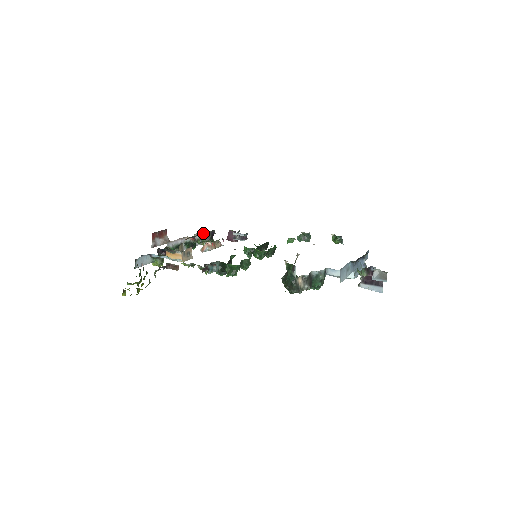
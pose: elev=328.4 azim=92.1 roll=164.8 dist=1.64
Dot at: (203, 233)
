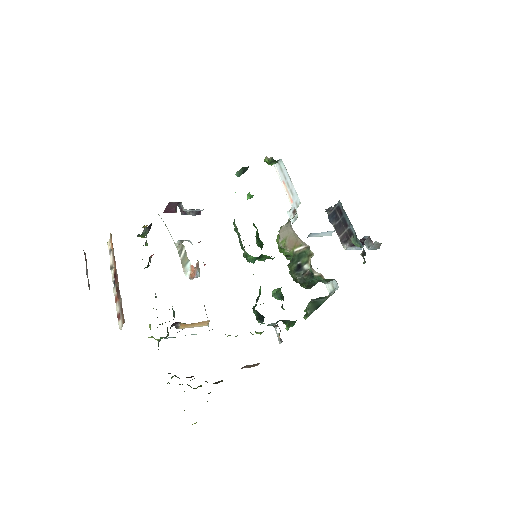
Dot at: (145, 227)
